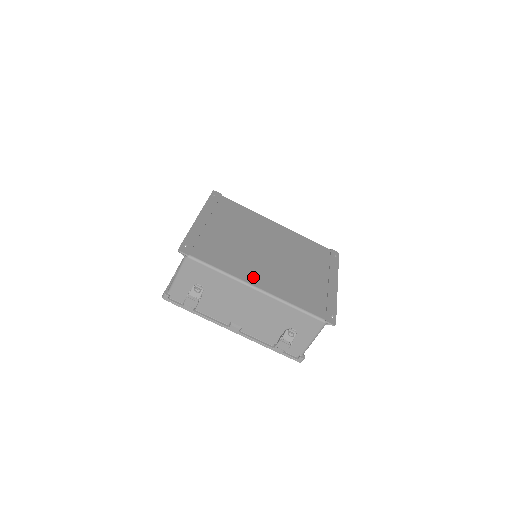
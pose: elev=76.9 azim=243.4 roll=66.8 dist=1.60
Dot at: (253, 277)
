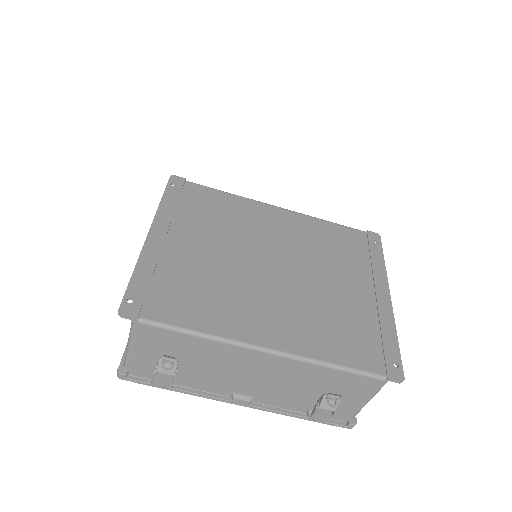
Dot at: (255, 328)
